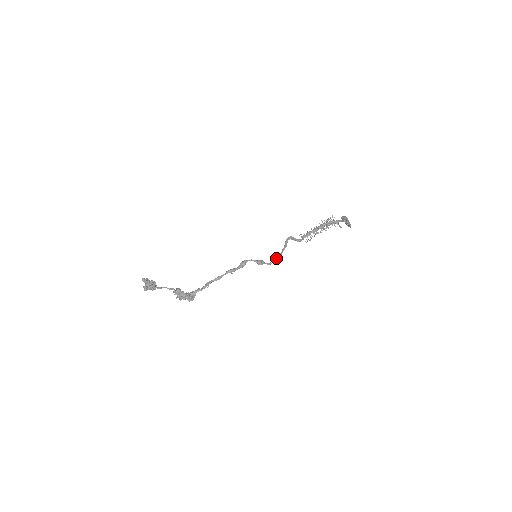
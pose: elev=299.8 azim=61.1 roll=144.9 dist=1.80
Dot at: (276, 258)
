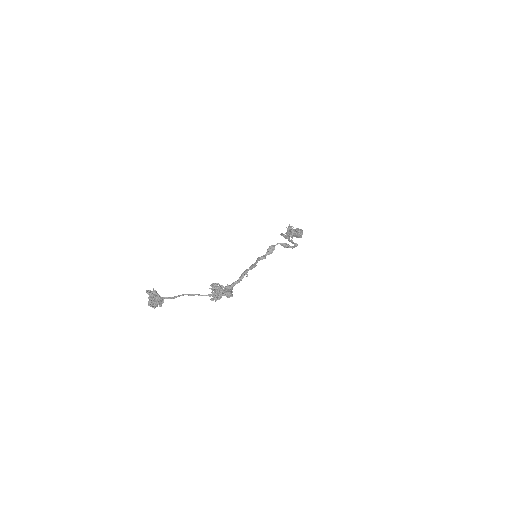
Dot at: (294, 243)
